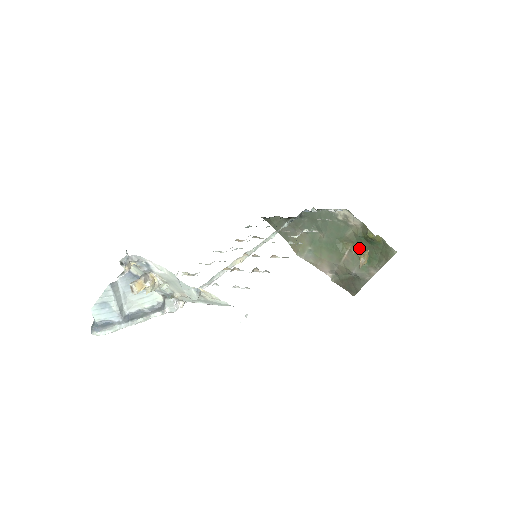
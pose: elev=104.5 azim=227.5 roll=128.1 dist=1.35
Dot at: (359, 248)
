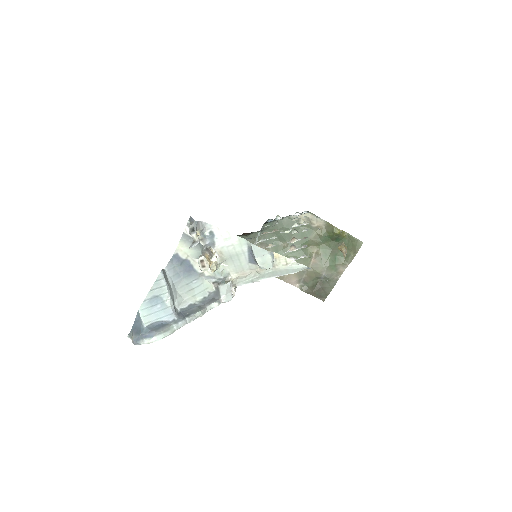
Dot at: (325, 249)
